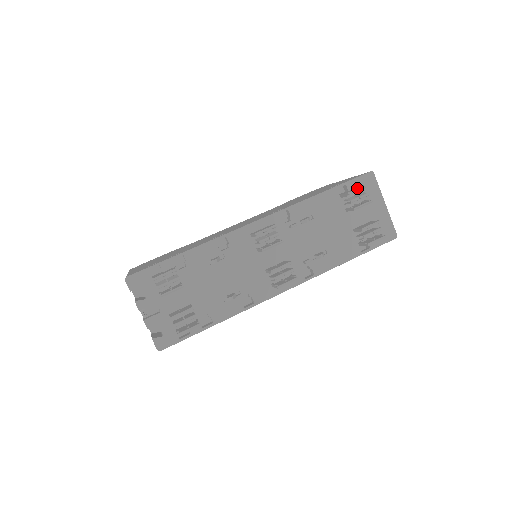
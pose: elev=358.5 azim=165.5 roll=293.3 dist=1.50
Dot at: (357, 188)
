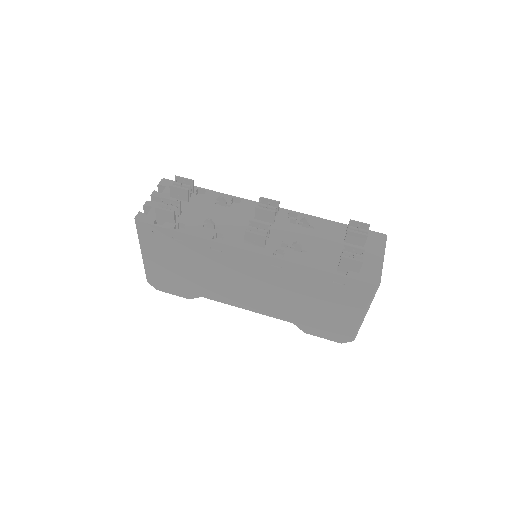
Dot at: (361, 222)
